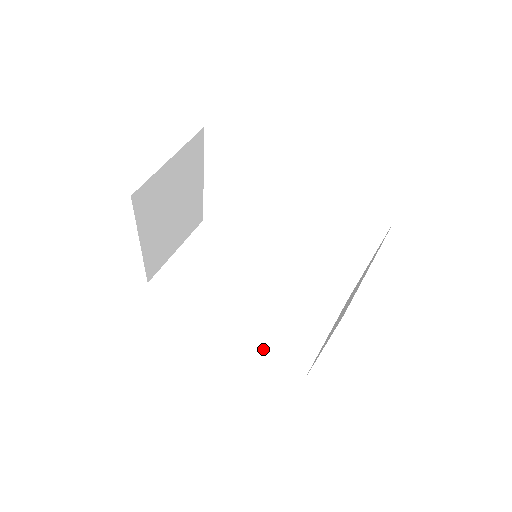
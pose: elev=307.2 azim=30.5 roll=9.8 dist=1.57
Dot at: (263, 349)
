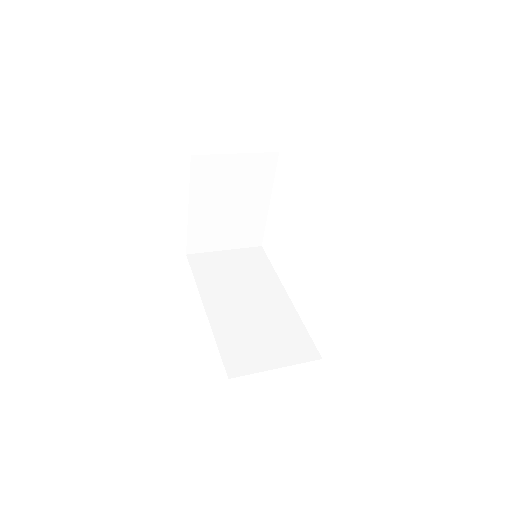
Dot at: (218, 339)
